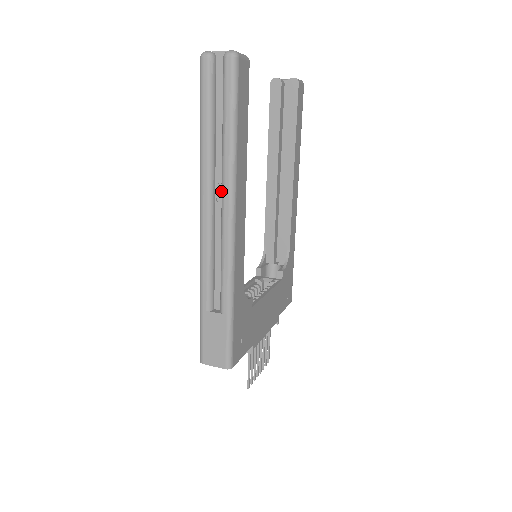
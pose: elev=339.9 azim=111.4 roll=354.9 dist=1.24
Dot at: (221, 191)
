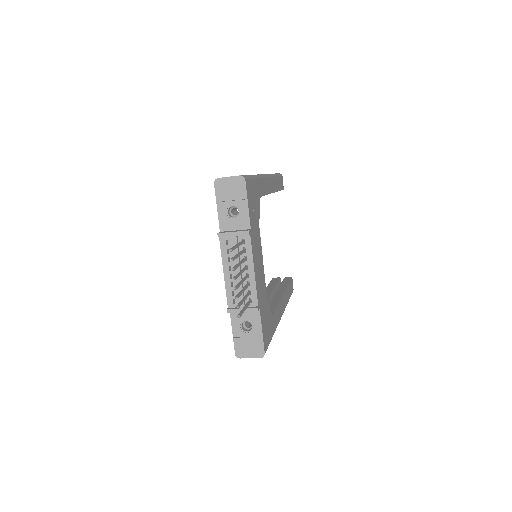
Dot at: occluded
